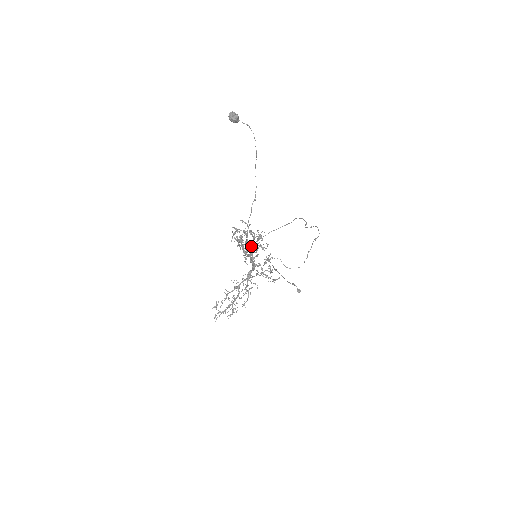
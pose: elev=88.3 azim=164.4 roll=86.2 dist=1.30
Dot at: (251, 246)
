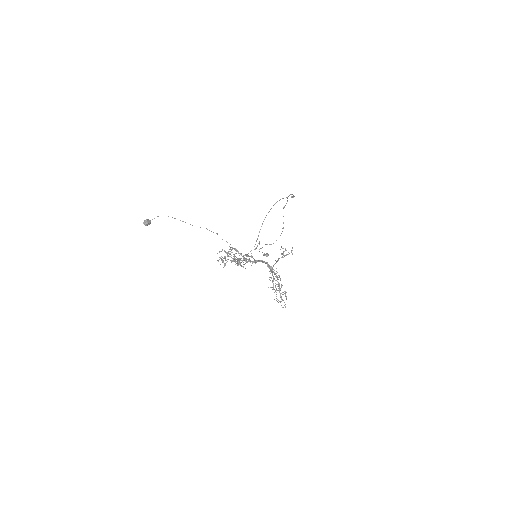
Dot at: (233, 259)
